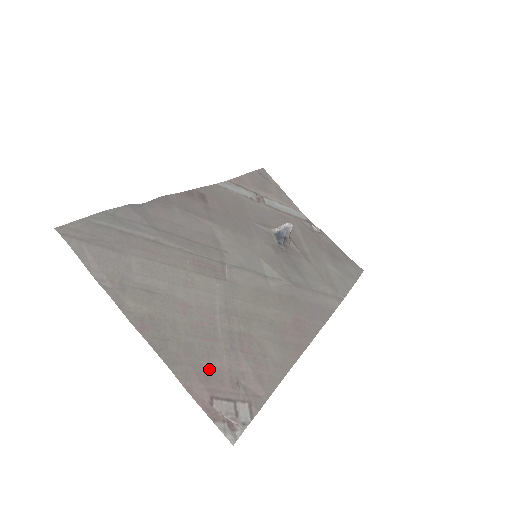
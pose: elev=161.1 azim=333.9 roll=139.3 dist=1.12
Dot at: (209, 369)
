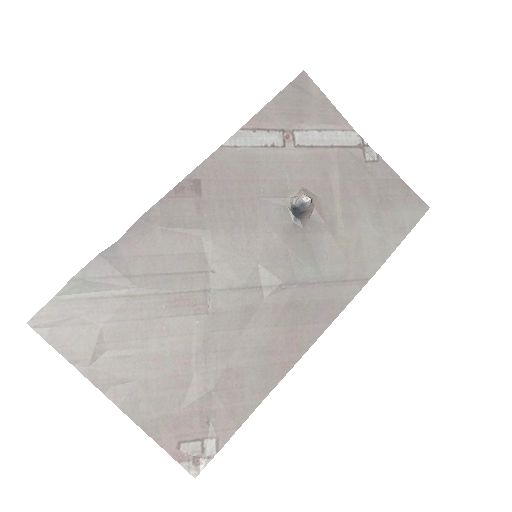
Dot at: (179, 417)
